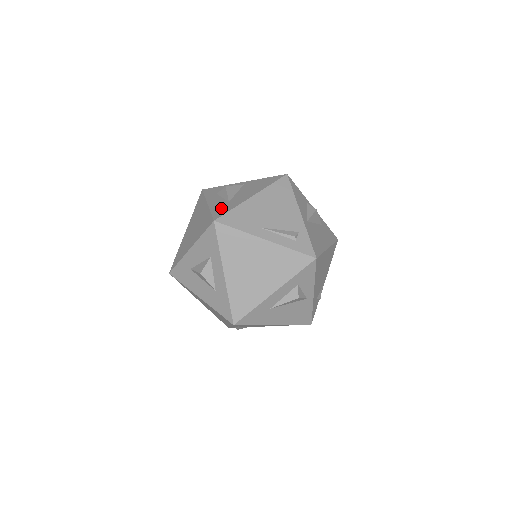
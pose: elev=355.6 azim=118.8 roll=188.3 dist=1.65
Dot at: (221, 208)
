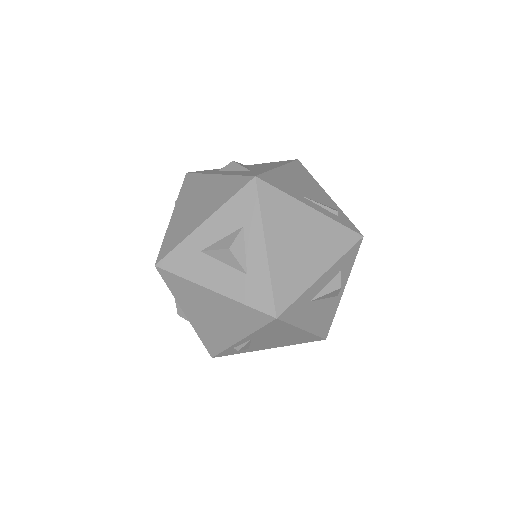
Dot at: (248, 172)
